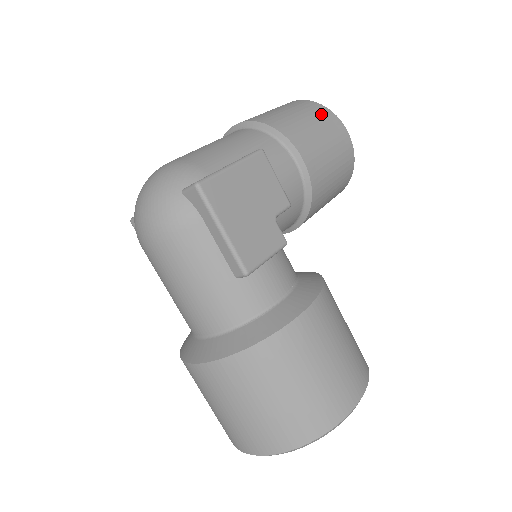
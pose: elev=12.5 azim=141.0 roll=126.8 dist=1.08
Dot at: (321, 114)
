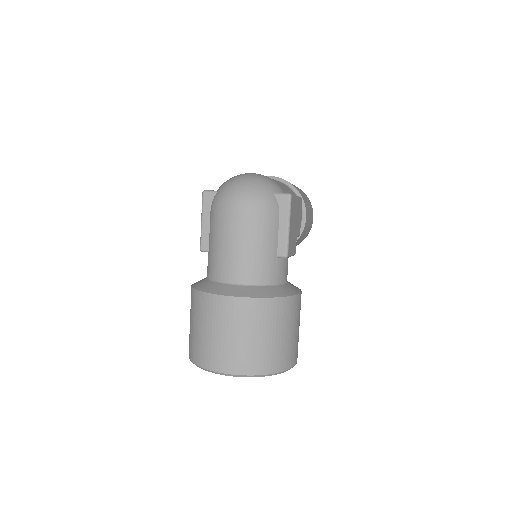
Dot at: (308, 199)
